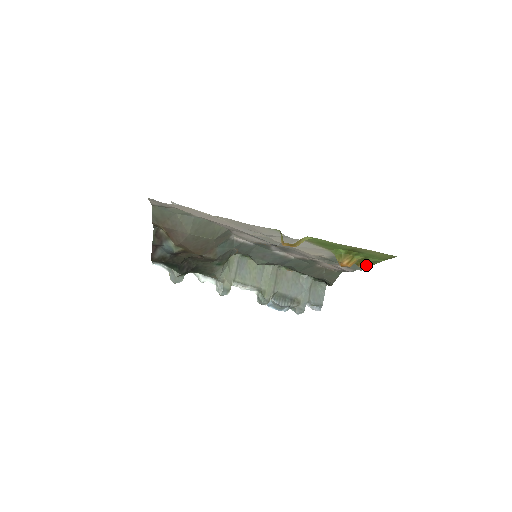
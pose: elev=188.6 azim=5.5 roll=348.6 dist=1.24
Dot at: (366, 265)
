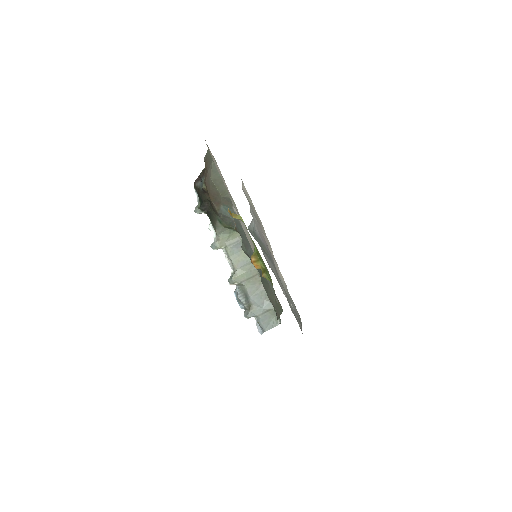
Dot at: occluded
